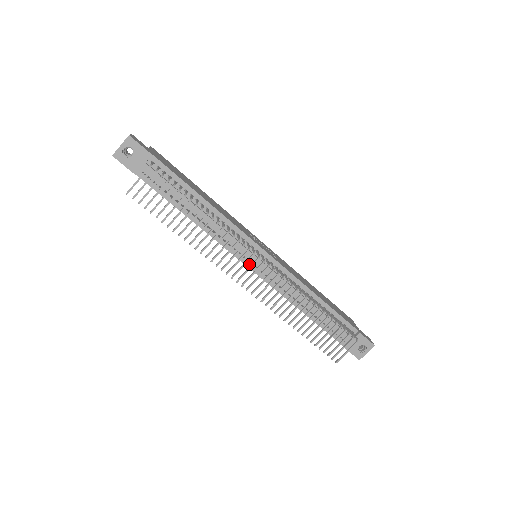
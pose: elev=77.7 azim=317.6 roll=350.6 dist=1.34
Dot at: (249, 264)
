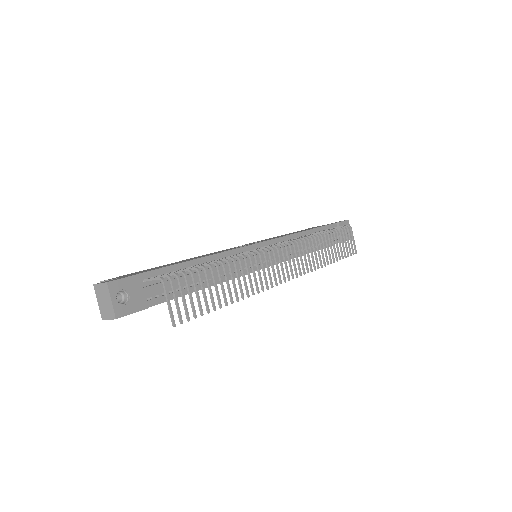
Dot at: occluded
